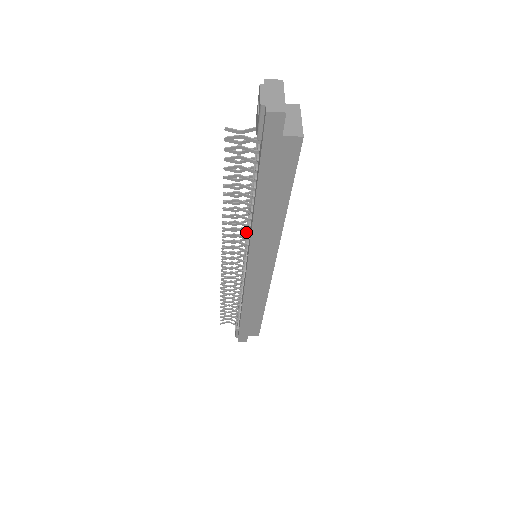
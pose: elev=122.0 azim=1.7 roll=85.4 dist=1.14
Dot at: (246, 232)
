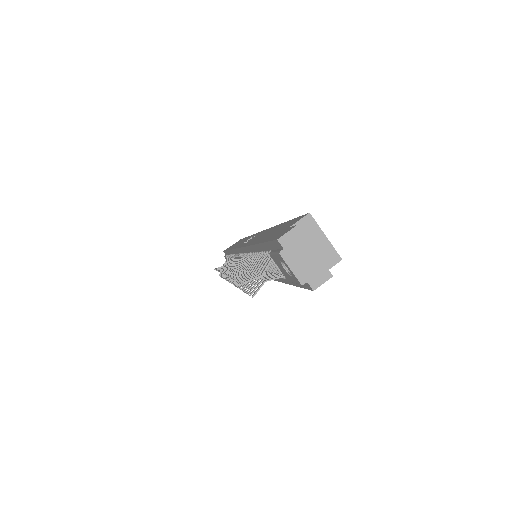
Dot at: occluded
